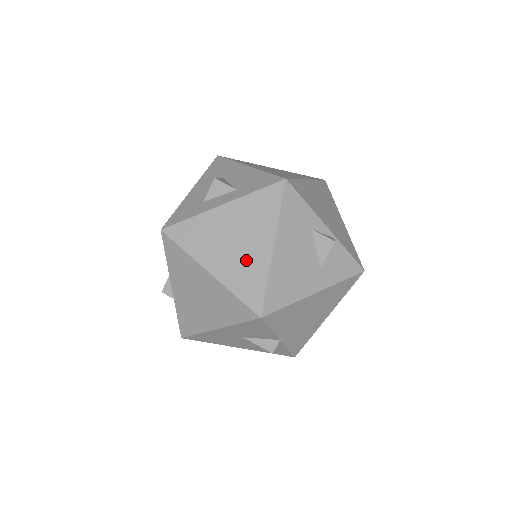
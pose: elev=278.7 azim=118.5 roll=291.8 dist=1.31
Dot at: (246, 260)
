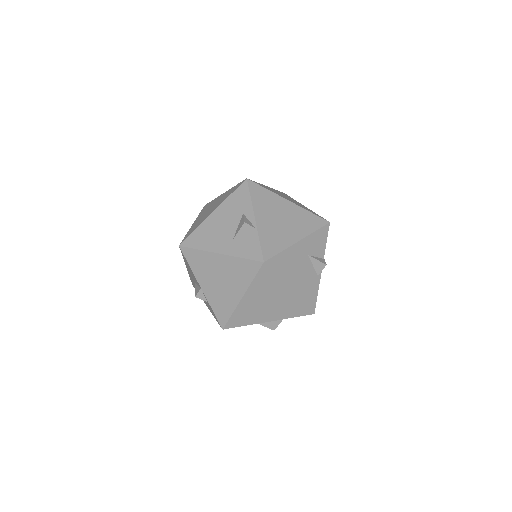
Dot at: (203, 218)
